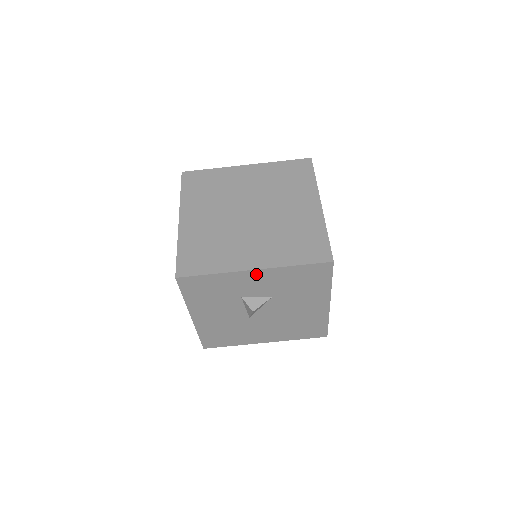
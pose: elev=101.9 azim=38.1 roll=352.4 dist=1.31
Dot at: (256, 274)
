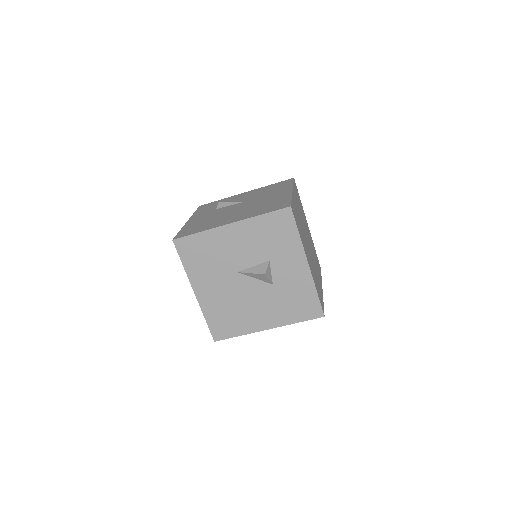
Dot at: (303, 266)
